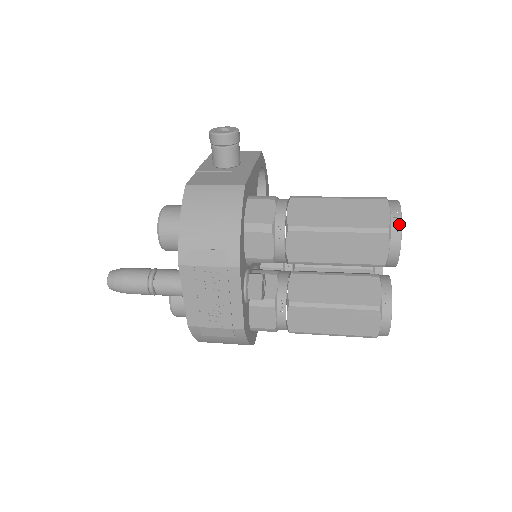
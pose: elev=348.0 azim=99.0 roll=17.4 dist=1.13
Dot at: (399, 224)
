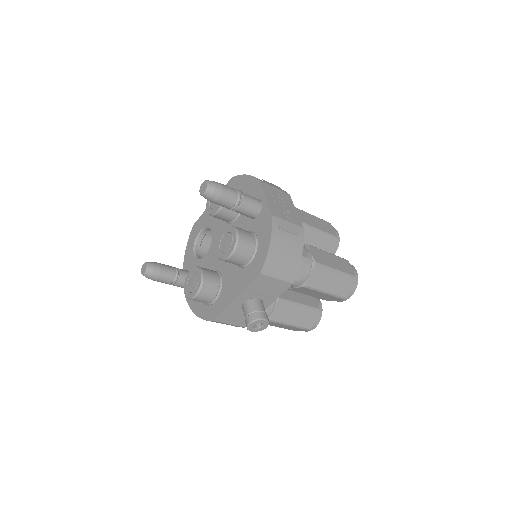
Dot at: occluded
